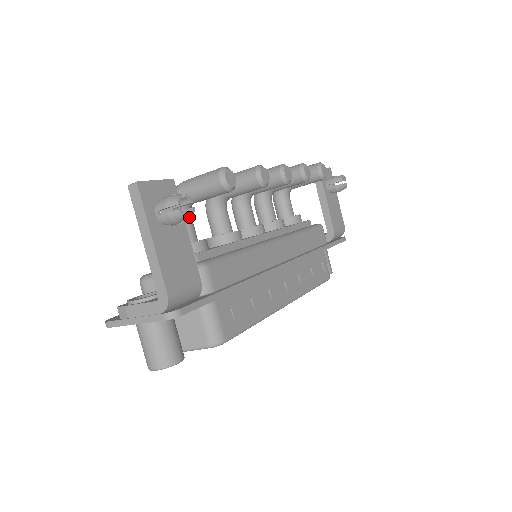
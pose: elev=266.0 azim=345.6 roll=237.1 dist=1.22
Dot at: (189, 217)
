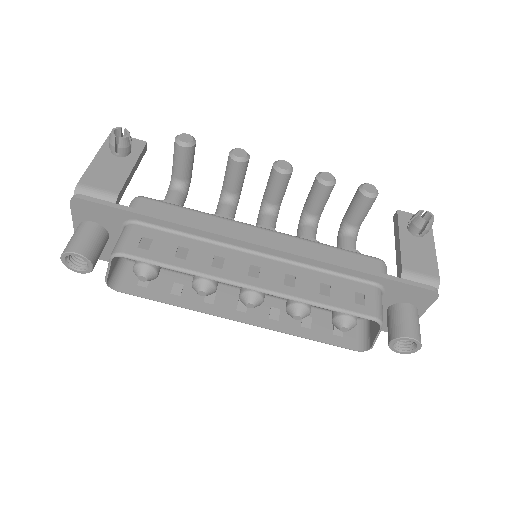
Dot at: (119, 139)
